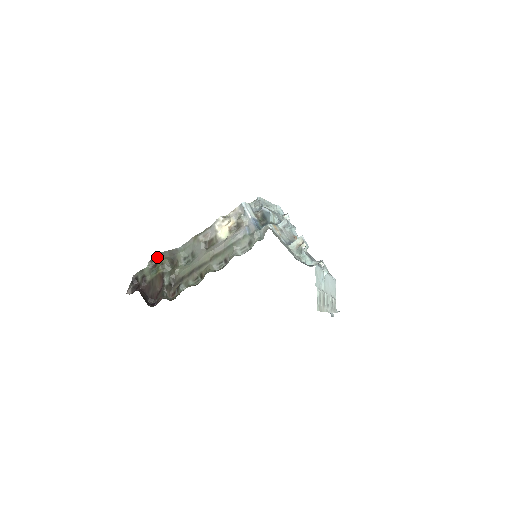
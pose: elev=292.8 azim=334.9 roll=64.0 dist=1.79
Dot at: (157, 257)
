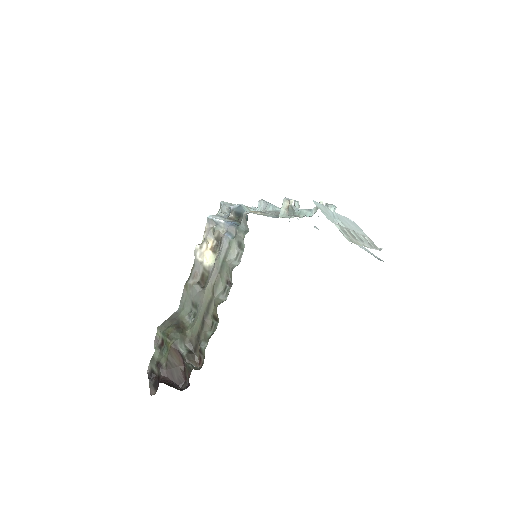
Dot at: (159, 333)
